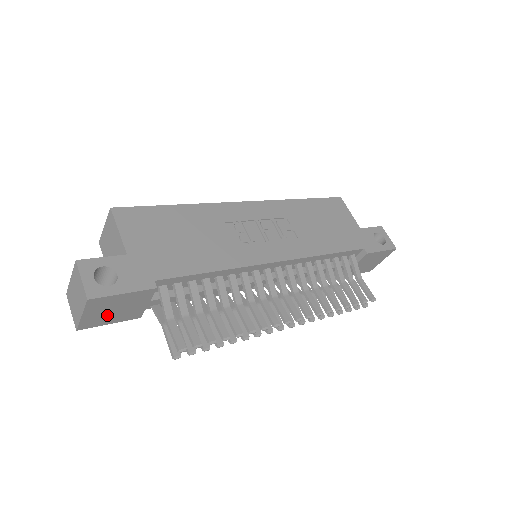
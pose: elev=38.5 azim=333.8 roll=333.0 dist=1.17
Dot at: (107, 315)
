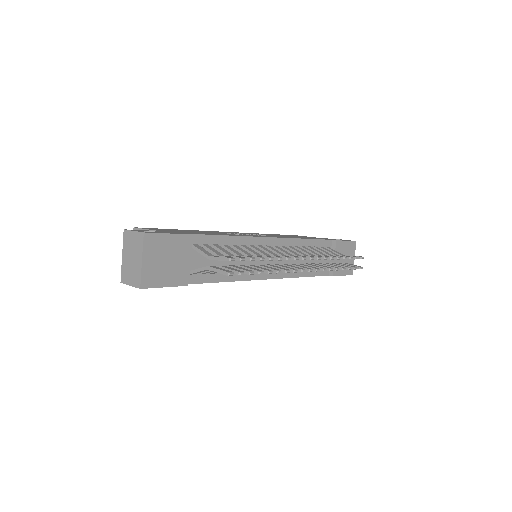
Dot at: (161, 269)
